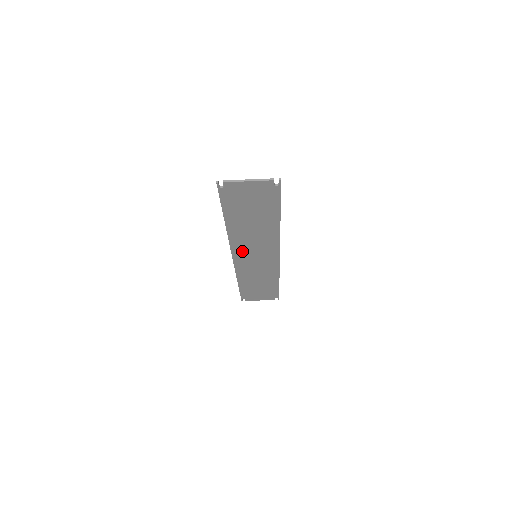
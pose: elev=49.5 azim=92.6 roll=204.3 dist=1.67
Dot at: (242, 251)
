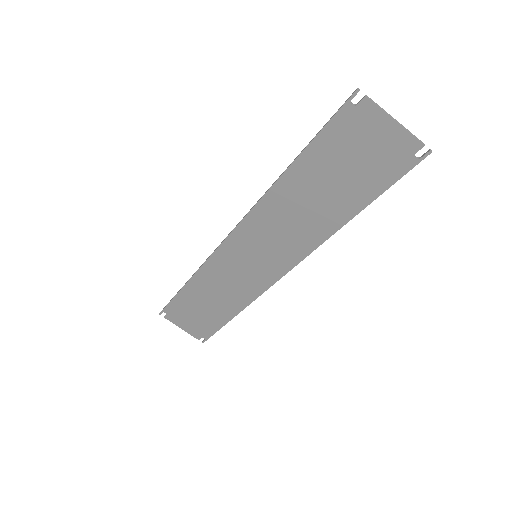
Dot at: (250, 235)
